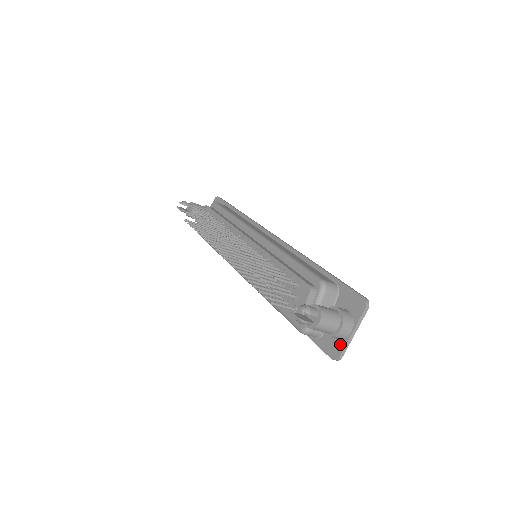
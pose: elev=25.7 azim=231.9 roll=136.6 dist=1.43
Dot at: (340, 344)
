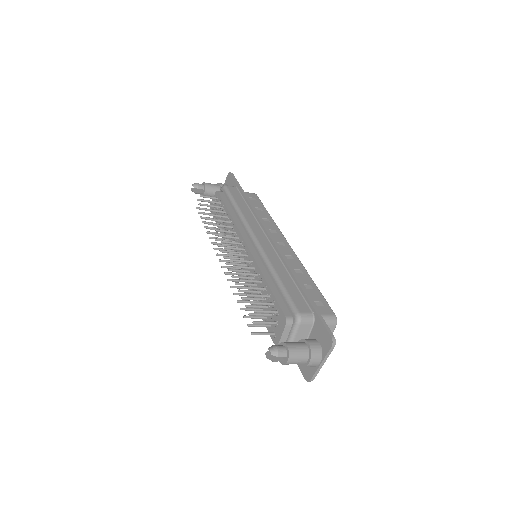
Dot at: (311, 370)
